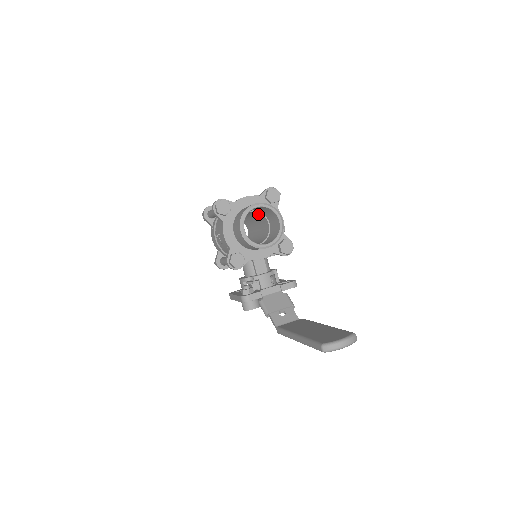
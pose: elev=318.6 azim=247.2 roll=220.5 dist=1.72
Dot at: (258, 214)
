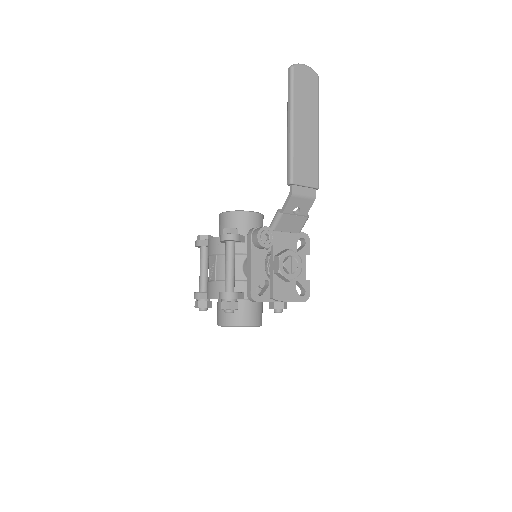
Dot at: occluded
